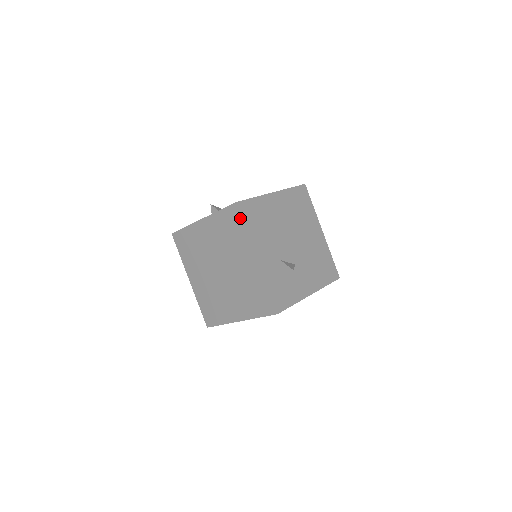
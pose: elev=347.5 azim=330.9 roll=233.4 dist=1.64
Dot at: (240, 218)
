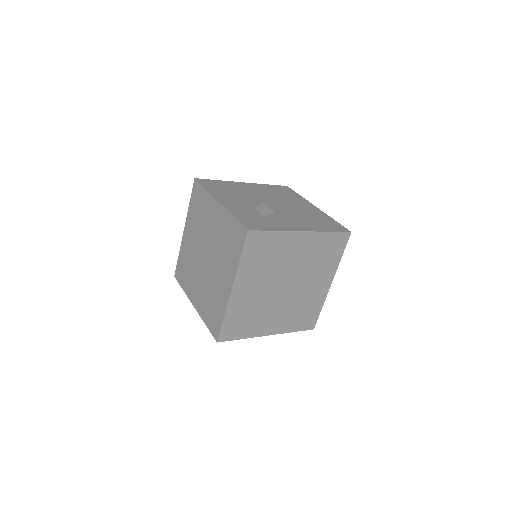
Dot at: (200, 186)
